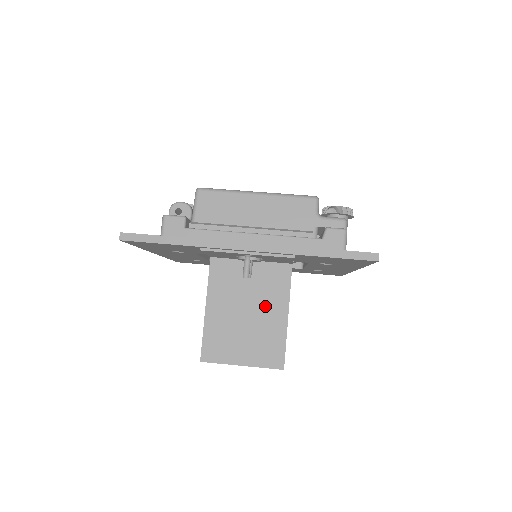
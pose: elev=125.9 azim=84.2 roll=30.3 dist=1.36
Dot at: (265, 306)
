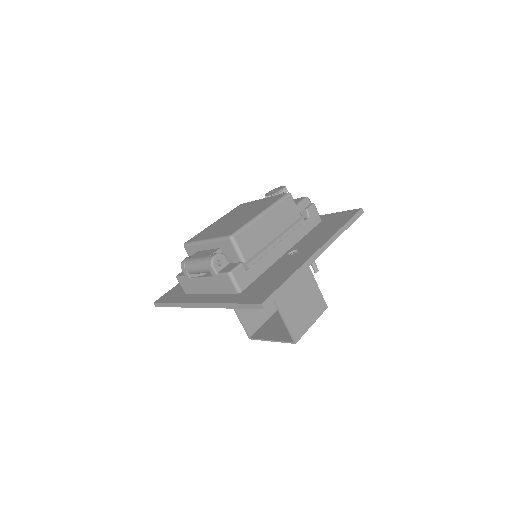
Dot at: (303, 281)
